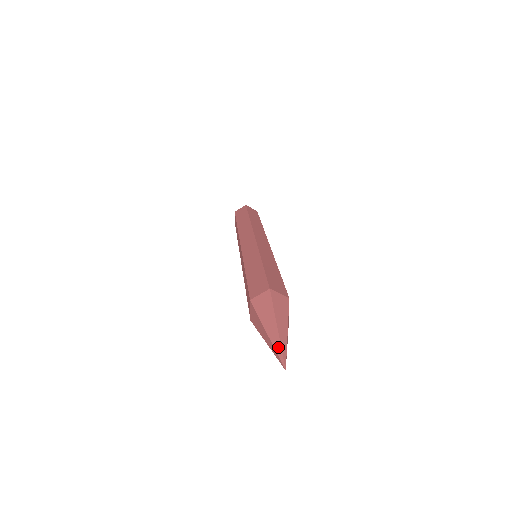
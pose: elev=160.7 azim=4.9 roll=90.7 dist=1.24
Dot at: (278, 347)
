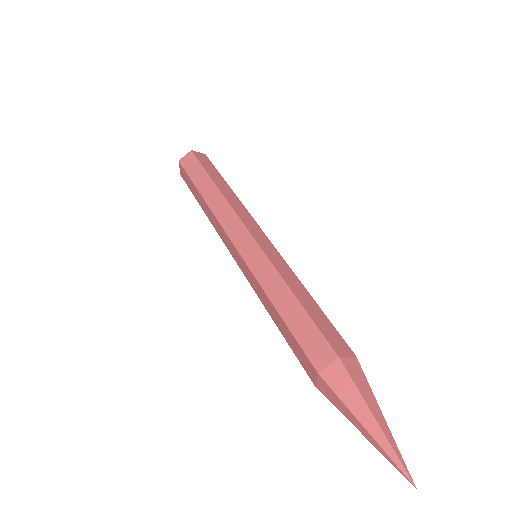
Dot at: (392, 454)
